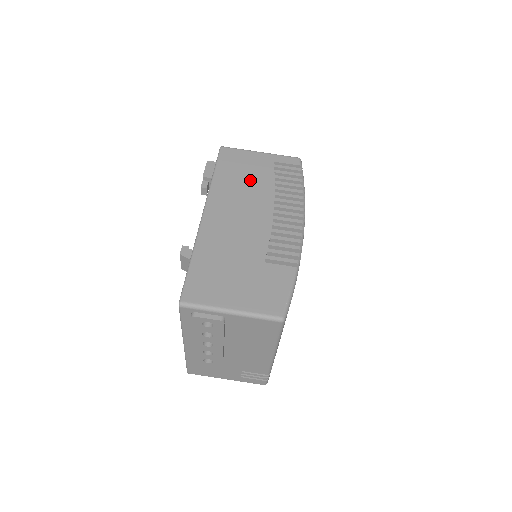
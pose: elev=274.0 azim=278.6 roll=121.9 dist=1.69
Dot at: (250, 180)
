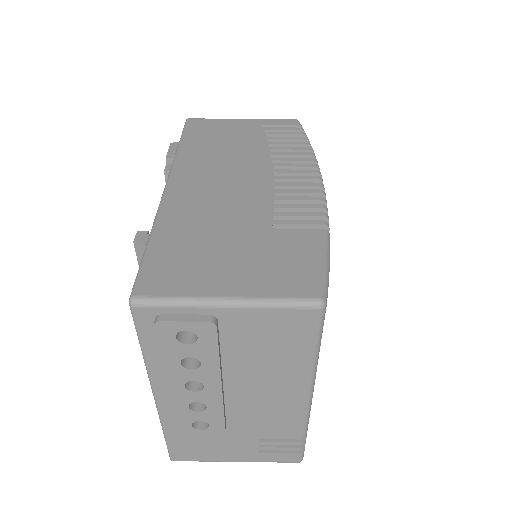
Dot at: (232, 144)
